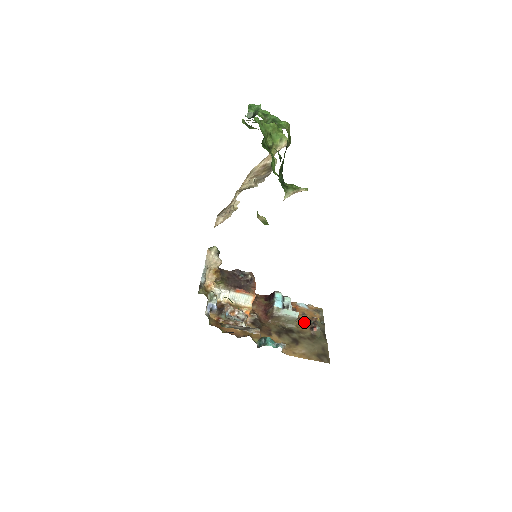
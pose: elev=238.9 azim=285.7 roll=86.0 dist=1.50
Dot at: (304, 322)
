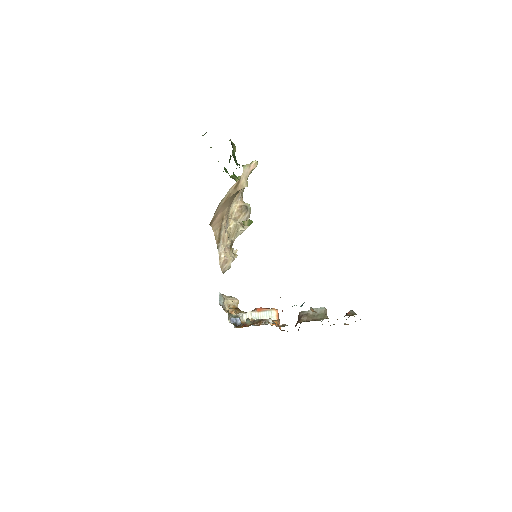
Dot at: (337, 319)
